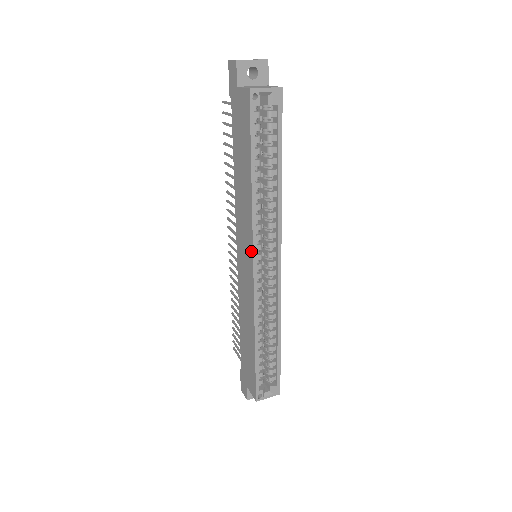
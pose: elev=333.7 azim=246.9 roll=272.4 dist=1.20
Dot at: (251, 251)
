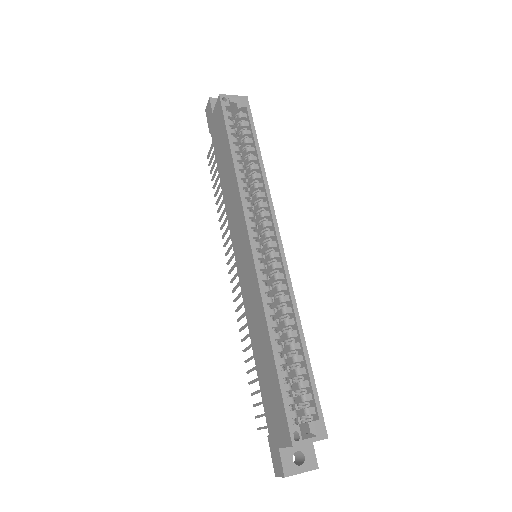
Dot at: (245, 227)
